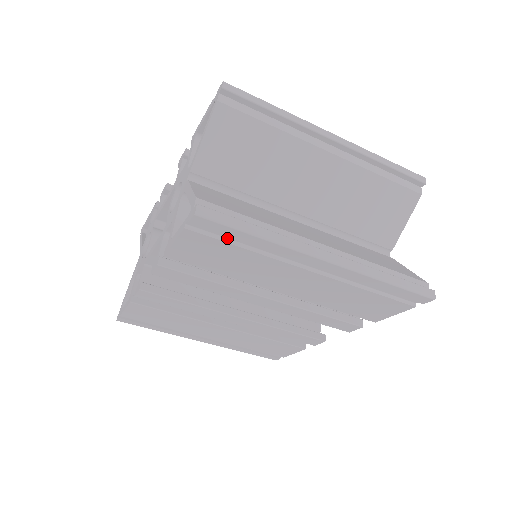
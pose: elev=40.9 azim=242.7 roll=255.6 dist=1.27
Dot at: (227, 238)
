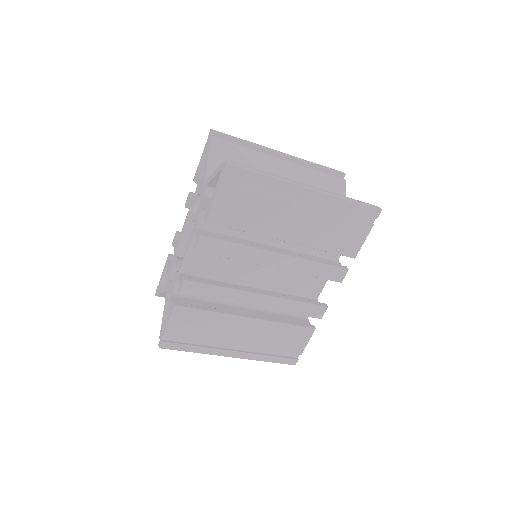
Dot at: (246, 187)
